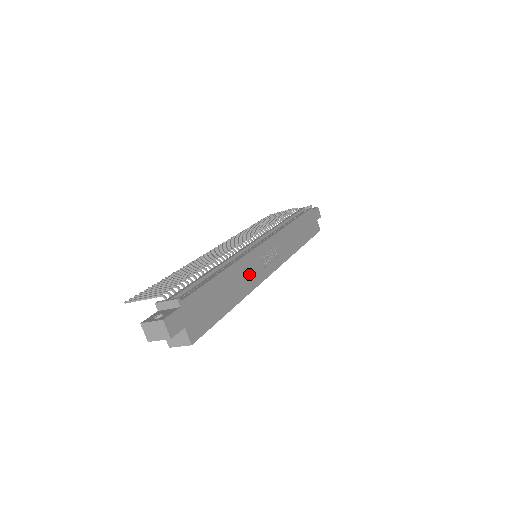
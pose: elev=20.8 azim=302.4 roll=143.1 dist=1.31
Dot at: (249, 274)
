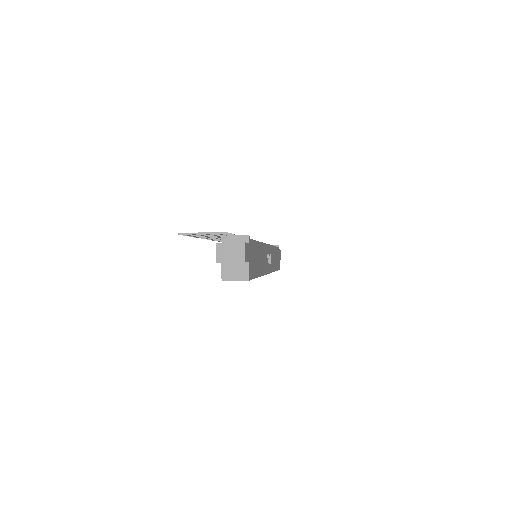
Dot at: (264, 260)
